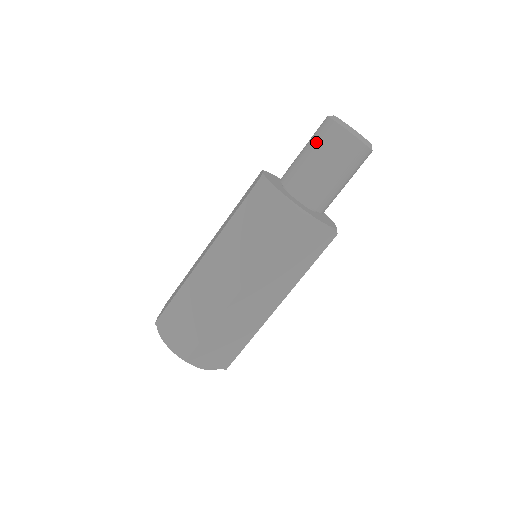
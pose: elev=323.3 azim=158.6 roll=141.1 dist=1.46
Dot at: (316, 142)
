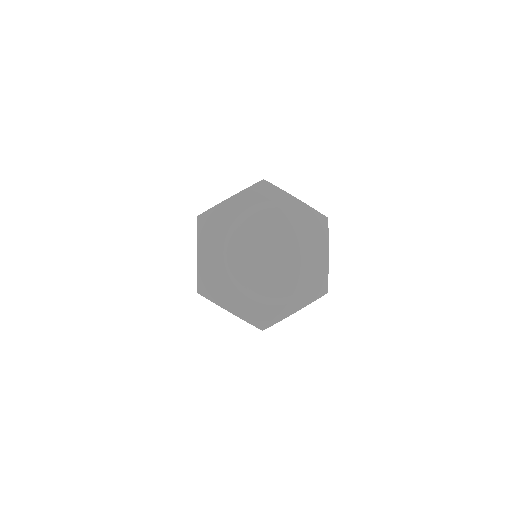
Dot at: occluded
